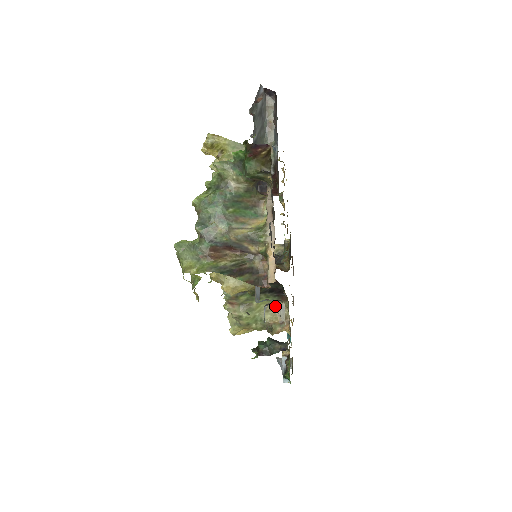
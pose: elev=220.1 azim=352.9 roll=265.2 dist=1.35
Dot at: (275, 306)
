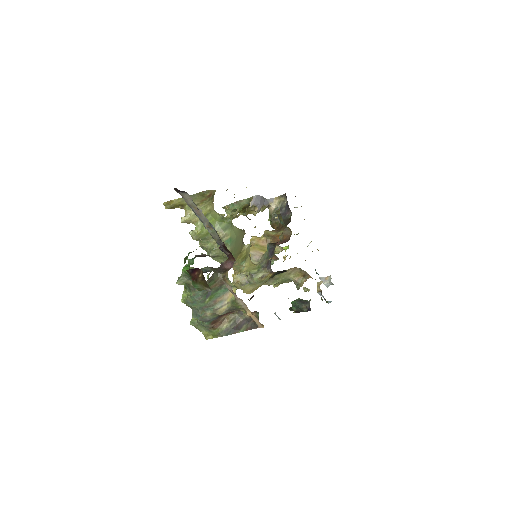
Dot at: (293, 269)
